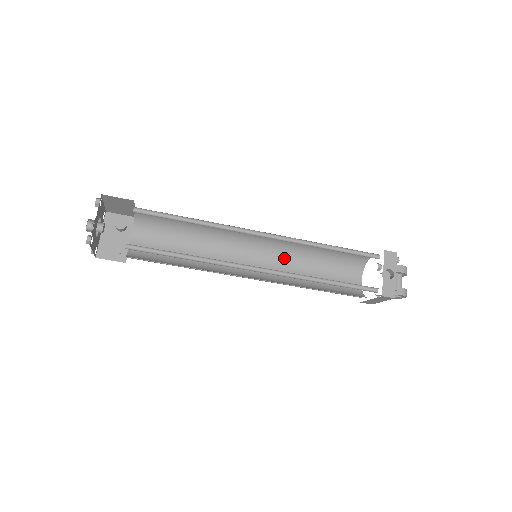
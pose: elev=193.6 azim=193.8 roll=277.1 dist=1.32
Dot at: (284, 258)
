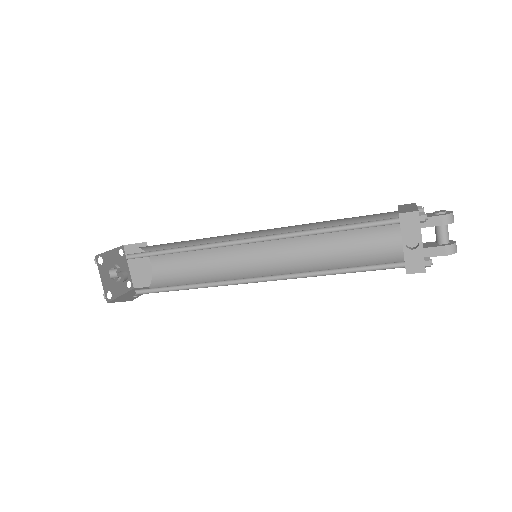
Dot at: (296, 237)
